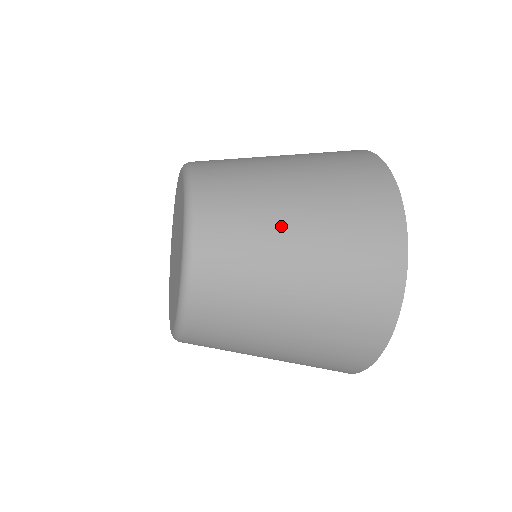
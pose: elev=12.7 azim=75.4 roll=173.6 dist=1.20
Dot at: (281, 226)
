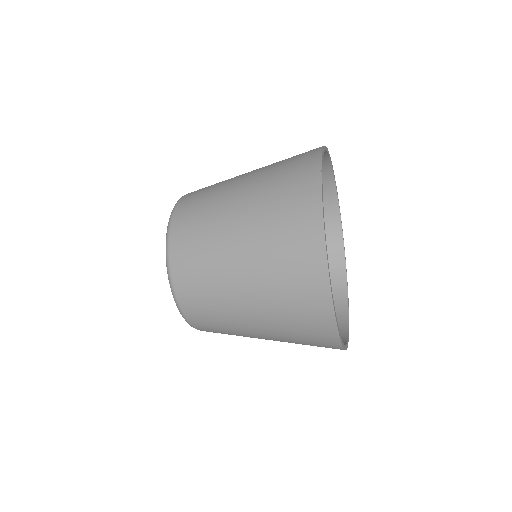
Dot at: (233, 299)
